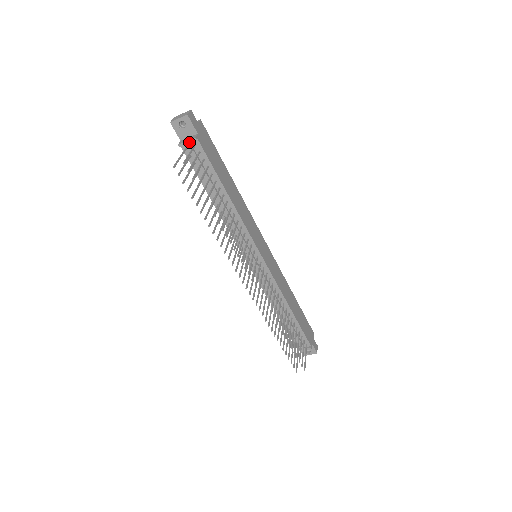
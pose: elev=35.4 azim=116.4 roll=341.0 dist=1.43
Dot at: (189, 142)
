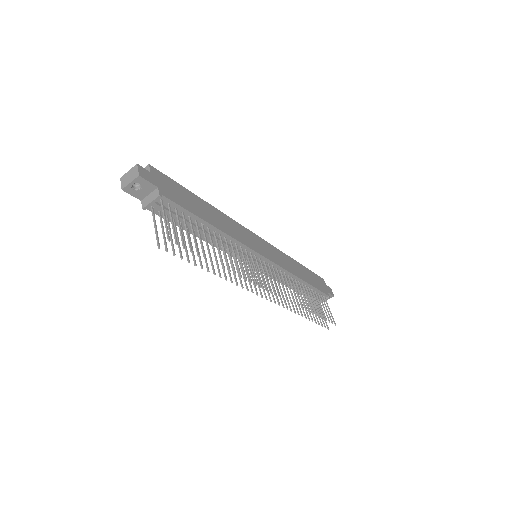
Dot at: (154, 202)
